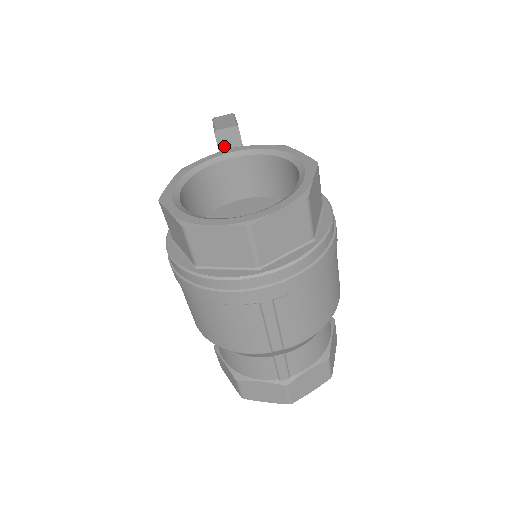
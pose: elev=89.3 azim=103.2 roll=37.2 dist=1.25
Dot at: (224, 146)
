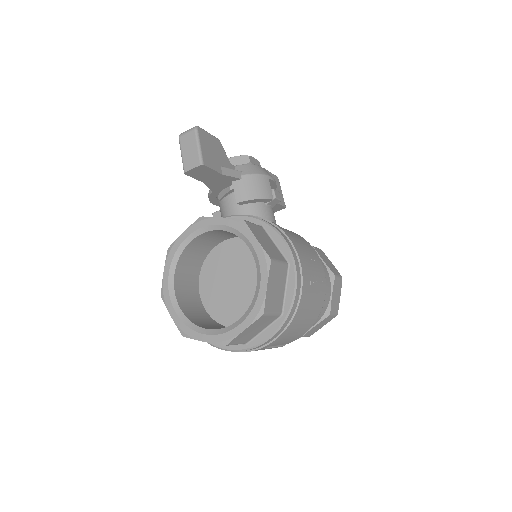
Dot at: (198, 176)
